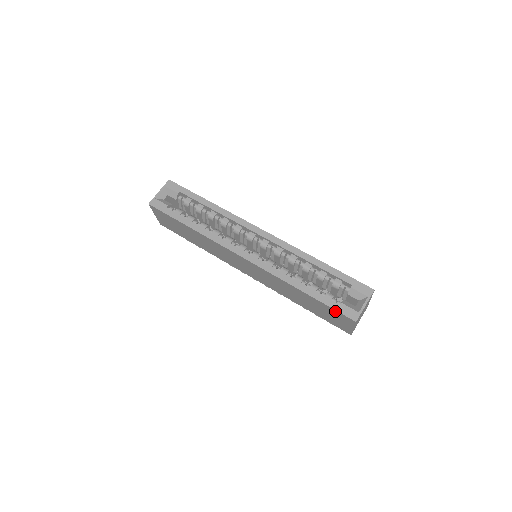
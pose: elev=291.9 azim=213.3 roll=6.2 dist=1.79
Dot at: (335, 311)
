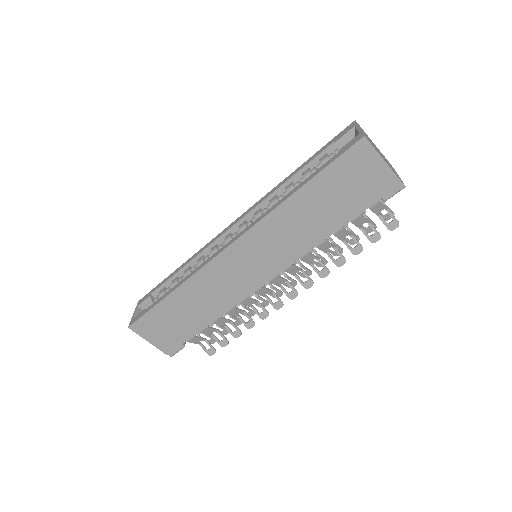
Dot at: (341, 160)
